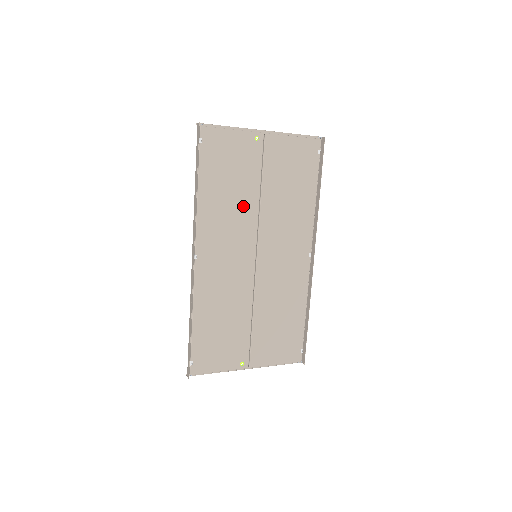
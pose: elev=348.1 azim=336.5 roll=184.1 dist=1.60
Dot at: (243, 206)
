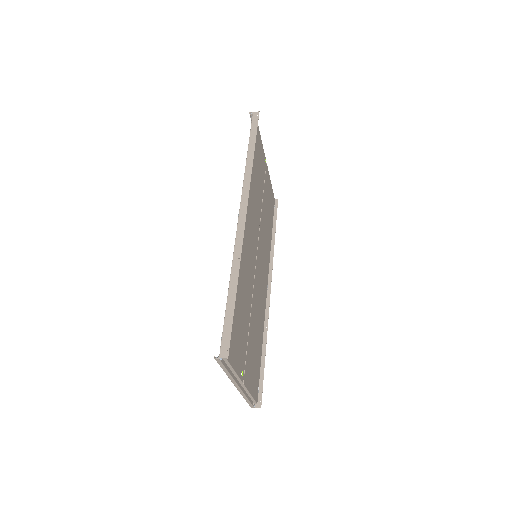
Dot at: (258, 203)
